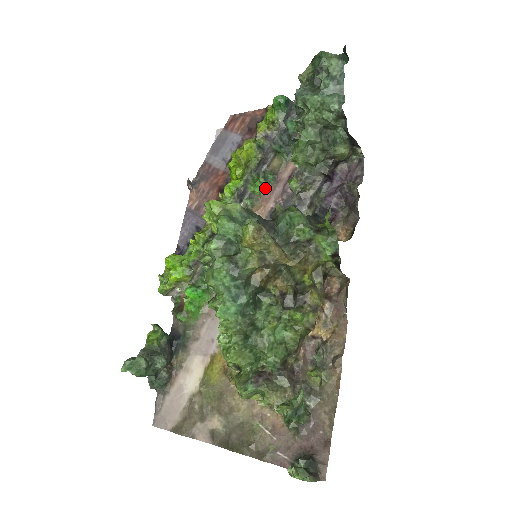
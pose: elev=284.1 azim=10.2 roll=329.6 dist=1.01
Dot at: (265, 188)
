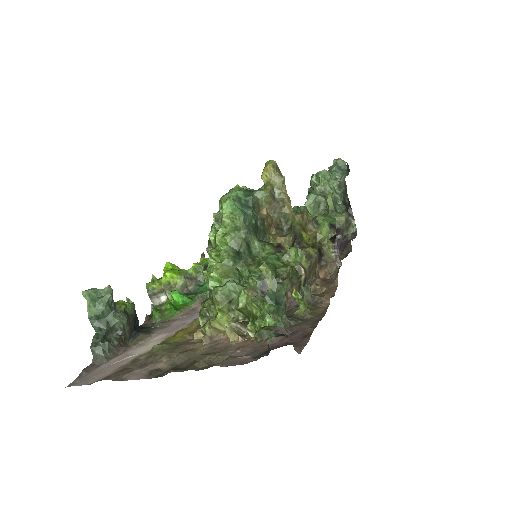
Dot at: occluded
